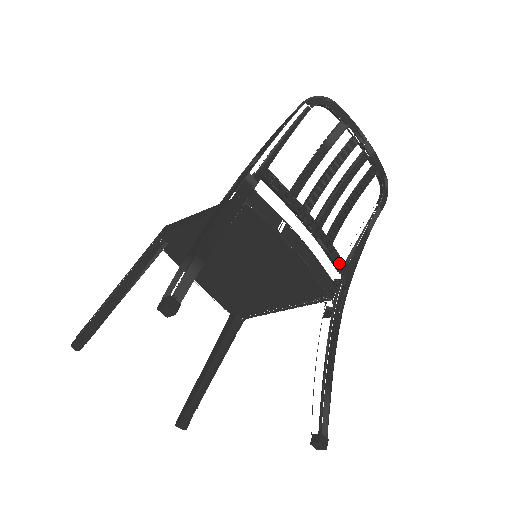
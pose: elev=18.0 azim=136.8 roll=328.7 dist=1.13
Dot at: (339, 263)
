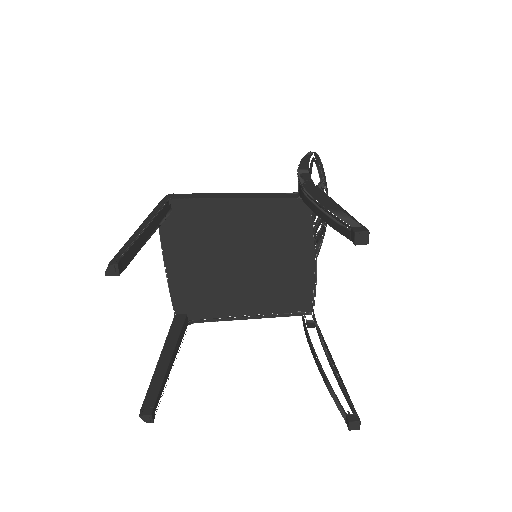
Dot at: occluded
